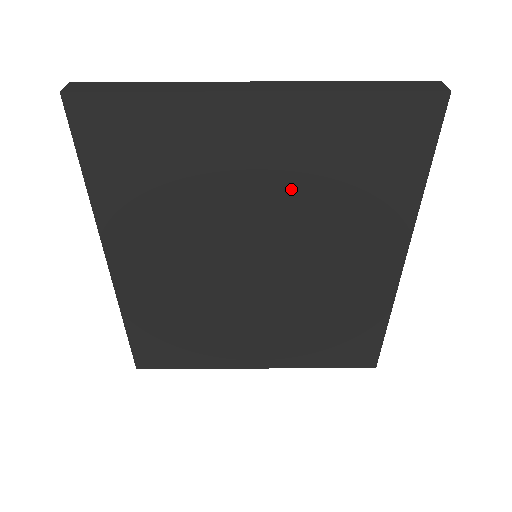
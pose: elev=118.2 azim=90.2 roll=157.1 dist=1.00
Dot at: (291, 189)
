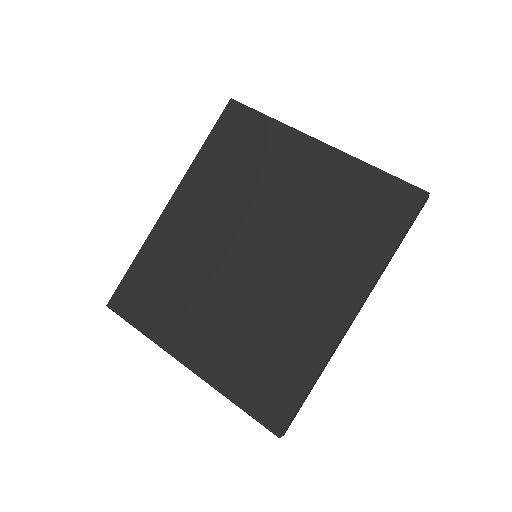
Dot at: (308, 209)
